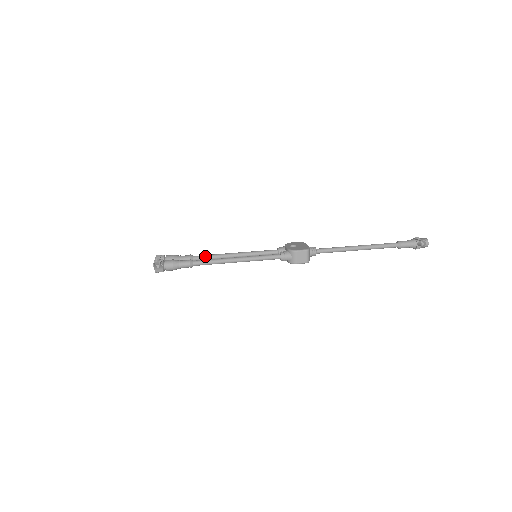
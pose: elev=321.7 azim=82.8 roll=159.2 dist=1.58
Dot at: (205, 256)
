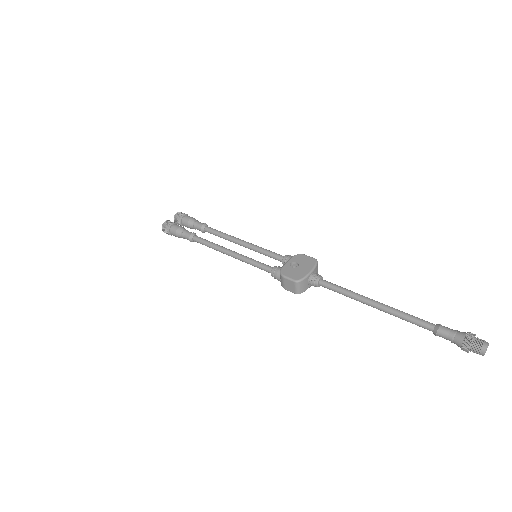
Dot at: (215, 232)
